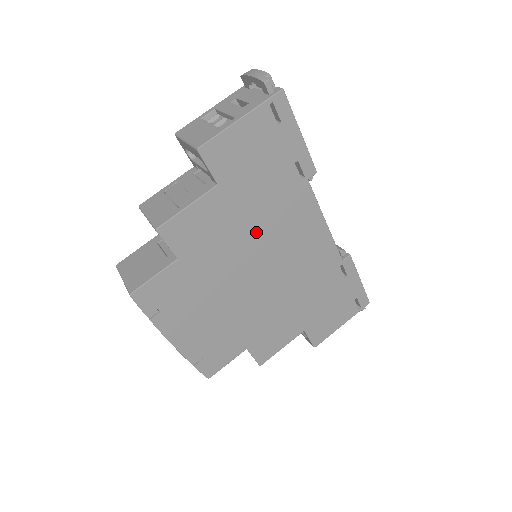
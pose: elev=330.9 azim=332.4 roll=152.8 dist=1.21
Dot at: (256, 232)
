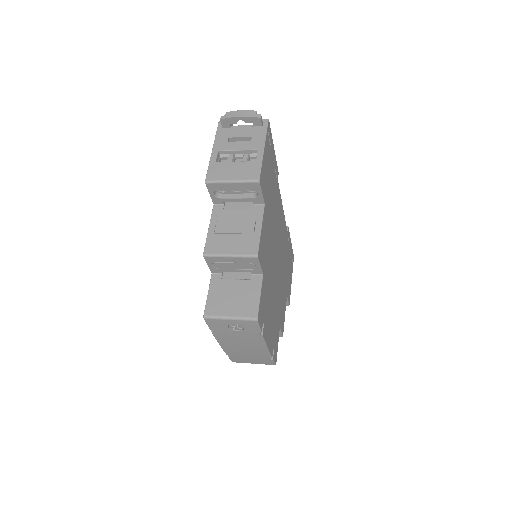
Dot at: (273, 232)
